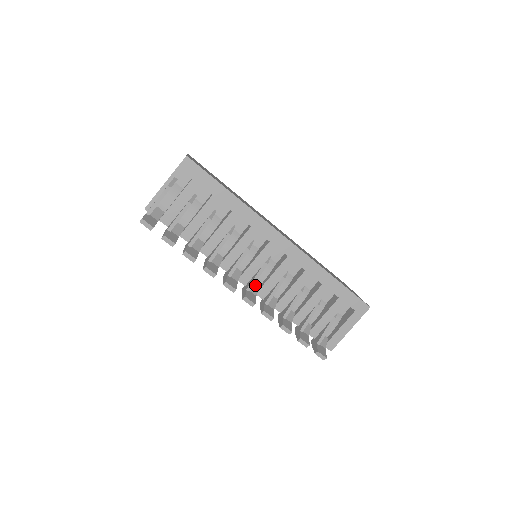
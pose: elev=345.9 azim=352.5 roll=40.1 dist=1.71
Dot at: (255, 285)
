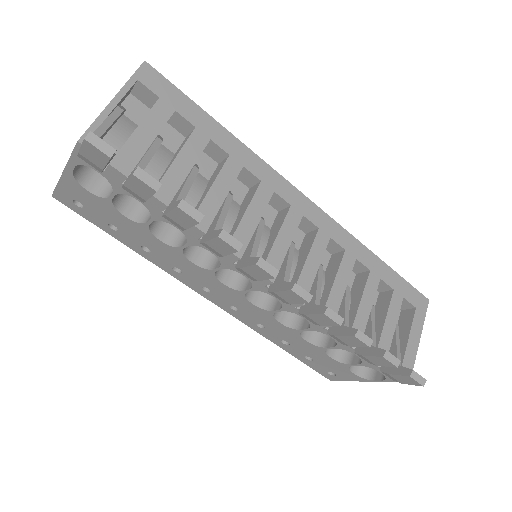
Dot at: occluded
